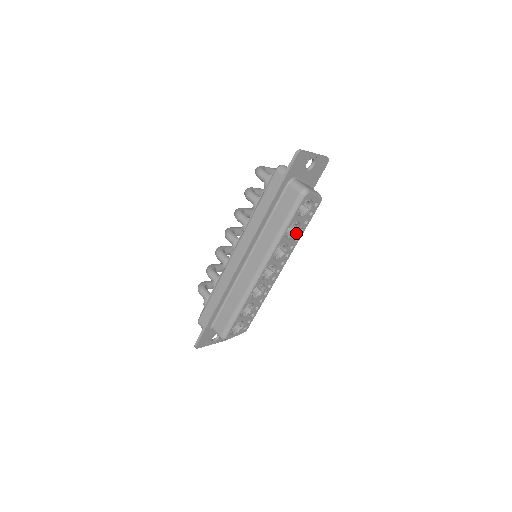
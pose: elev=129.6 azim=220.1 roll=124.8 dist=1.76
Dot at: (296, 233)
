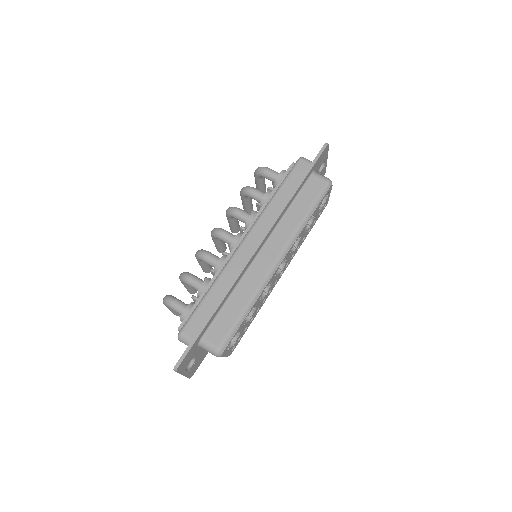
Dot at: (307, 230)
